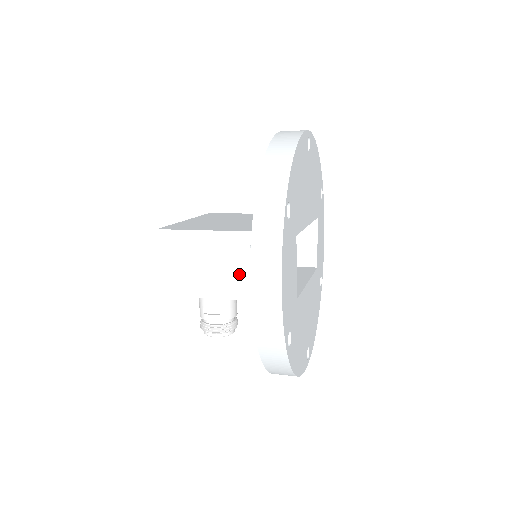
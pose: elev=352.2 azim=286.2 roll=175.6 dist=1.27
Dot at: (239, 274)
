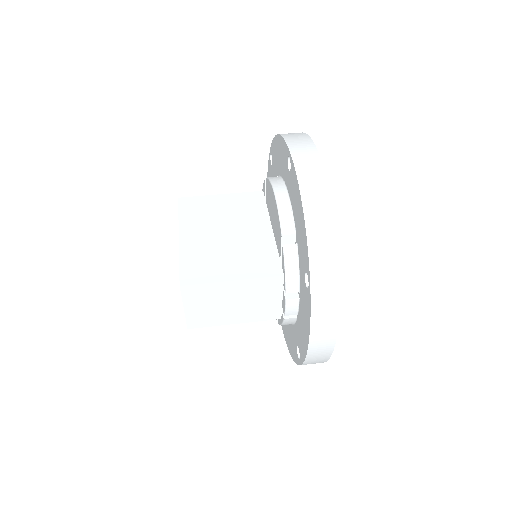
Dot at: (268, 305)
